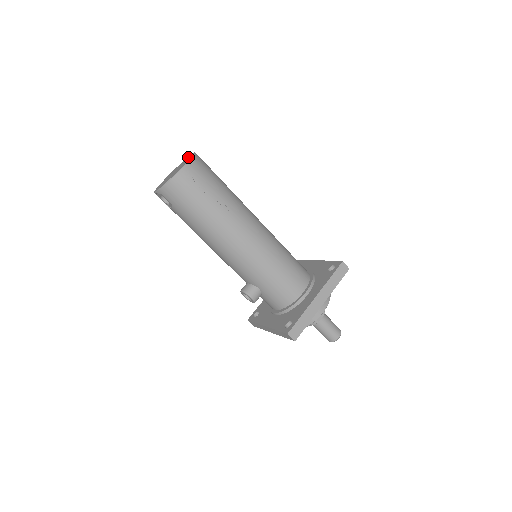
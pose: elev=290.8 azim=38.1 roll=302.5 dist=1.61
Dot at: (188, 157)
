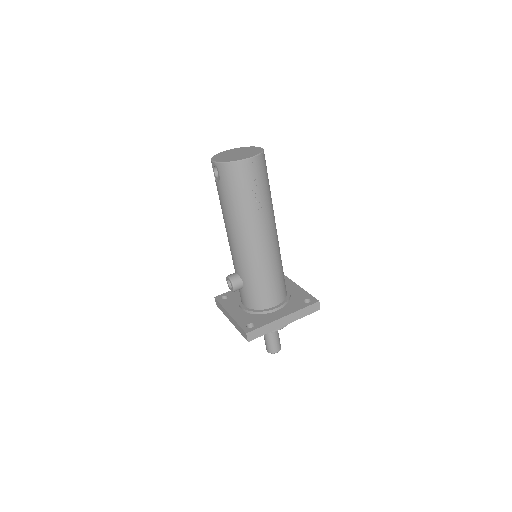
Dot at: (255, 148)
